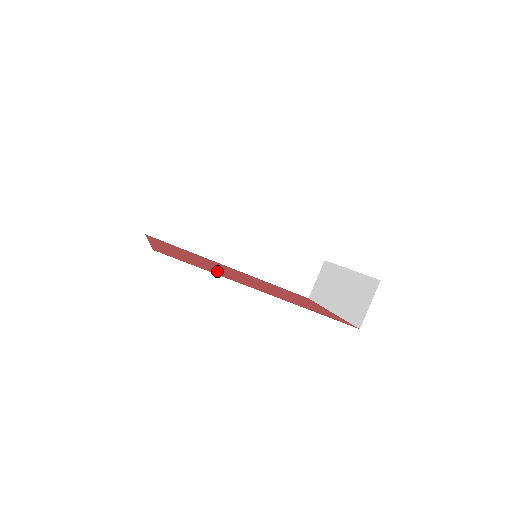
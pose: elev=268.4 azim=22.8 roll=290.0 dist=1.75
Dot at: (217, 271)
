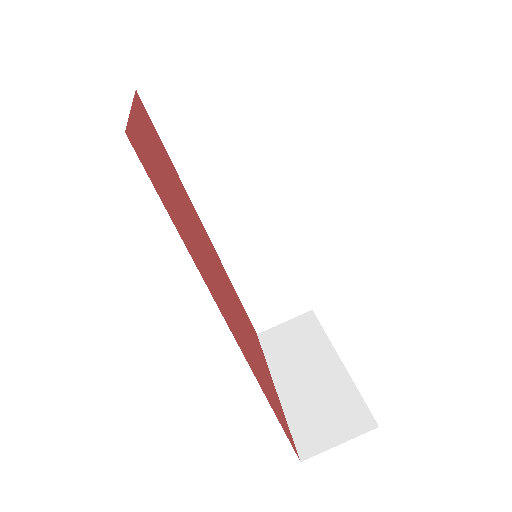
Dot at: (194, 243)
